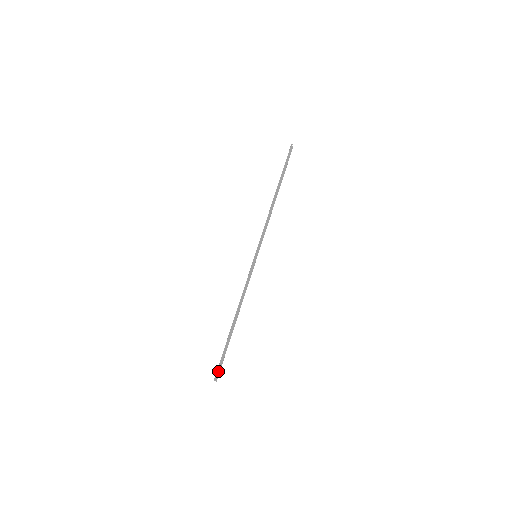
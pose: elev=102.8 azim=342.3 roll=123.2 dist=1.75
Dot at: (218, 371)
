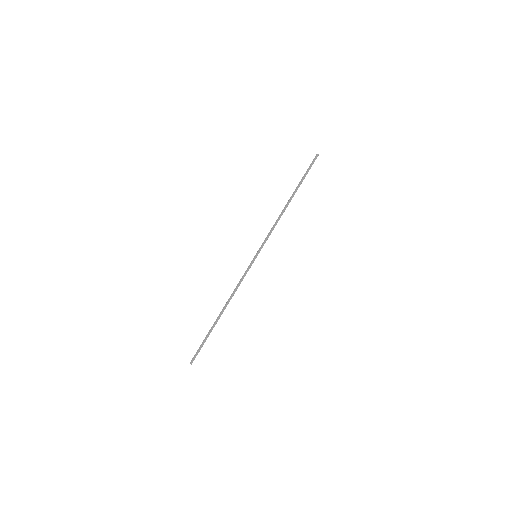
Dot at: (195, 355)
